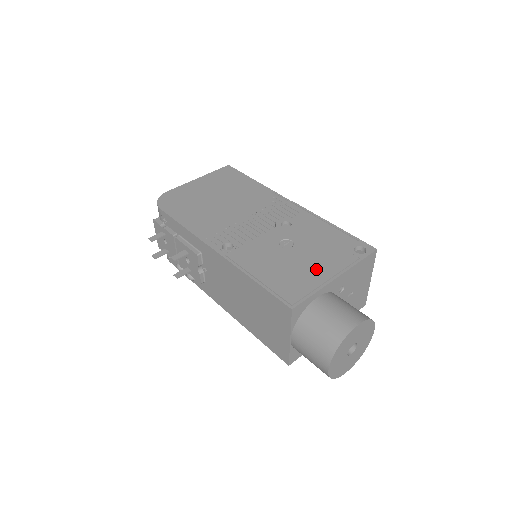
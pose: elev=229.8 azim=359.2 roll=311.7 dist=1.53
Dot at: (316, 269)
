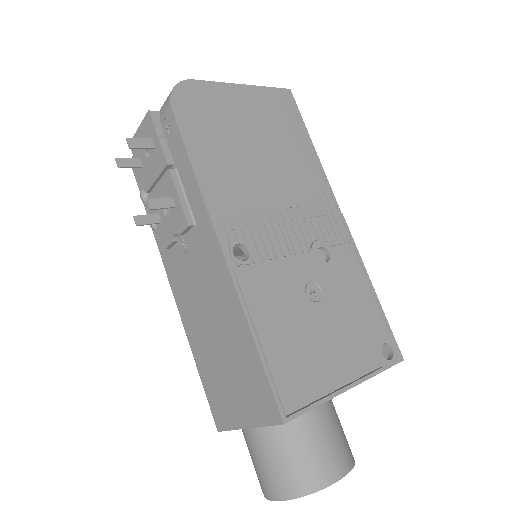
Dot at: (333, 360)
